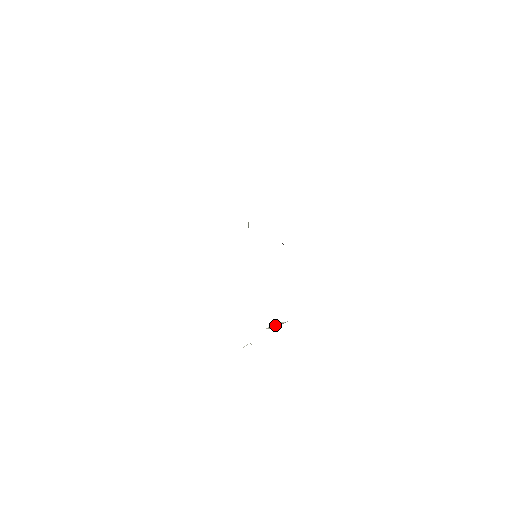
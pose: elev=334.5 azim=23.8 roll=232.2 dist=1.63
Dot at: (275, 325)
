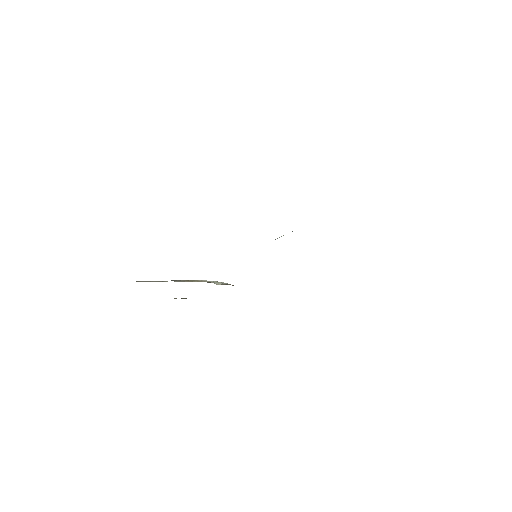
Dot at: occluded
